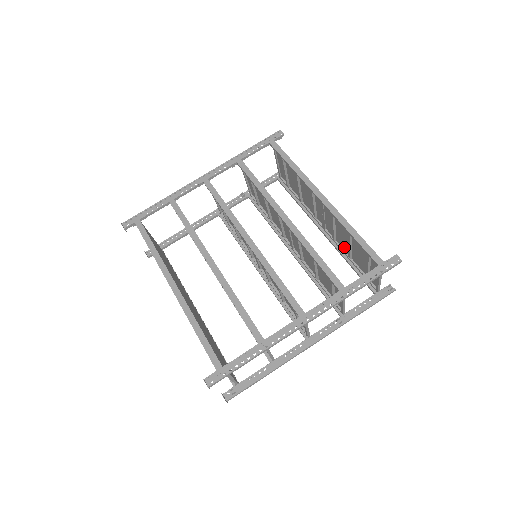
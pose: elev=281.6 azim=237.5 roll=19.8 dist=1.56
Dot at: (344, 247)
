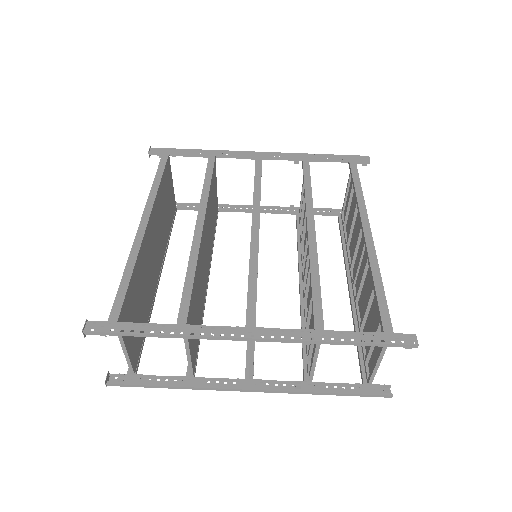
Dot at: (362, 312)
